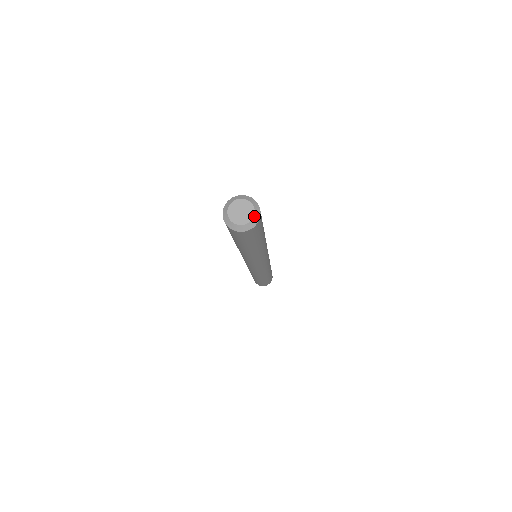
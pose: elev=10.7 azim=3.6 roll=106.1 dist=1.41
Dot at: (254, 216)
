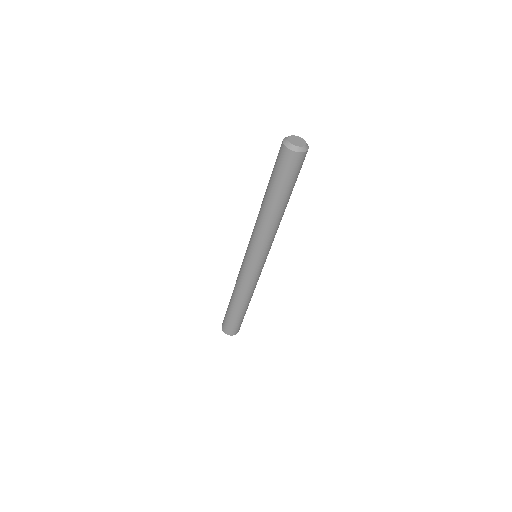
Dot at: (306, 144)
